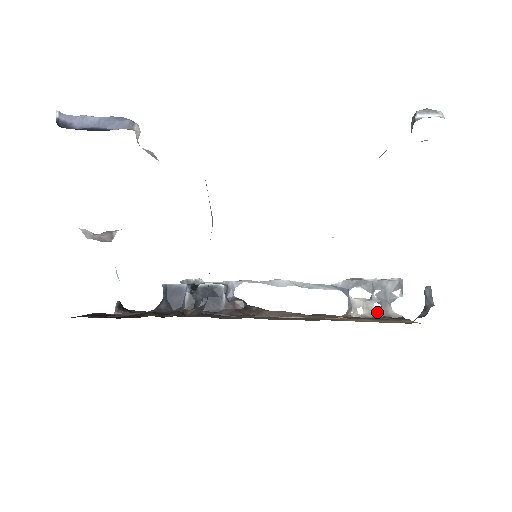
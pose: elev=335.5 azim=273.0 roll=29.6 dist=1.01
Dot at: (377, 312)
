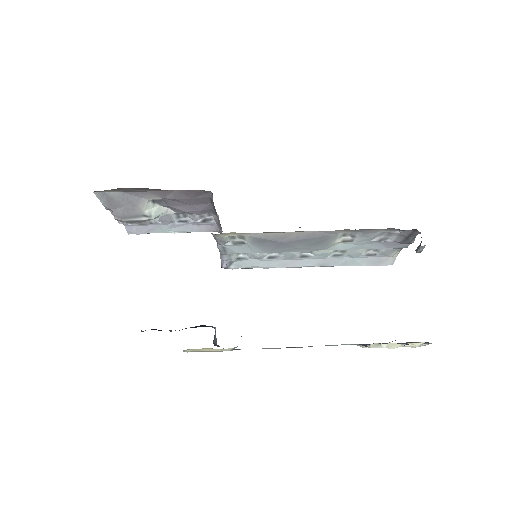
Dot at: occluded
